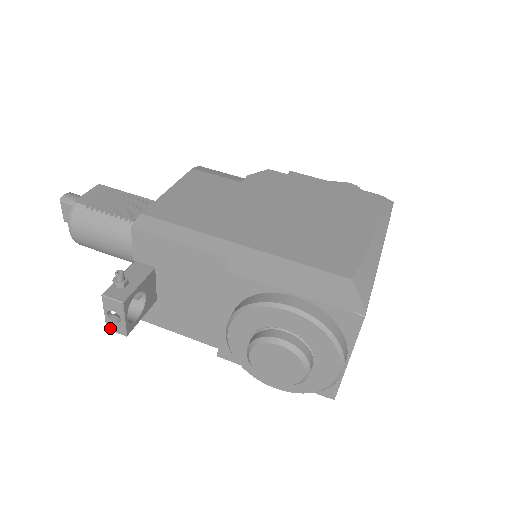
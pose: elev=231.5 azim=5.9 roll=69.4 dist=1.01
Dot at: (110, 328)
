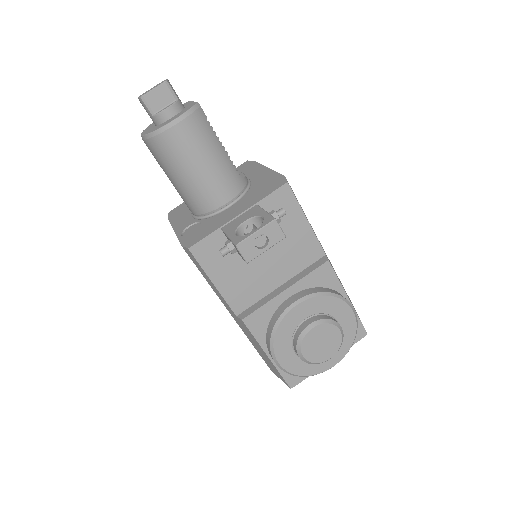
Dot at: (241, 247)
